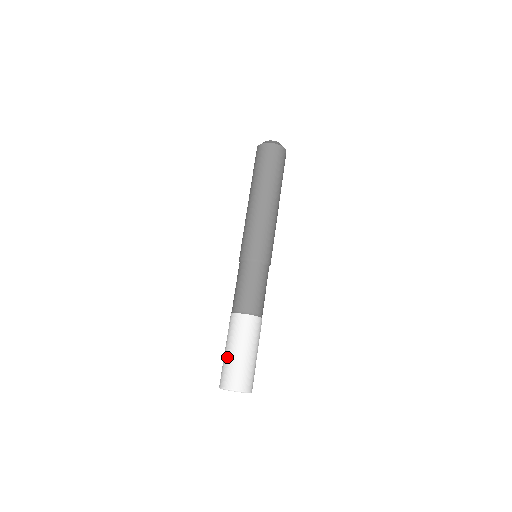
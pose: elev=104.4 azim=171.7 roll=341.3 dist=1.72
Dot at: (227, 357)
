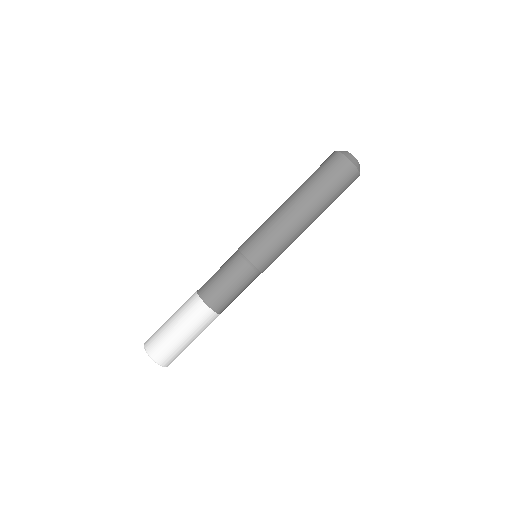
Dot at: occluded
